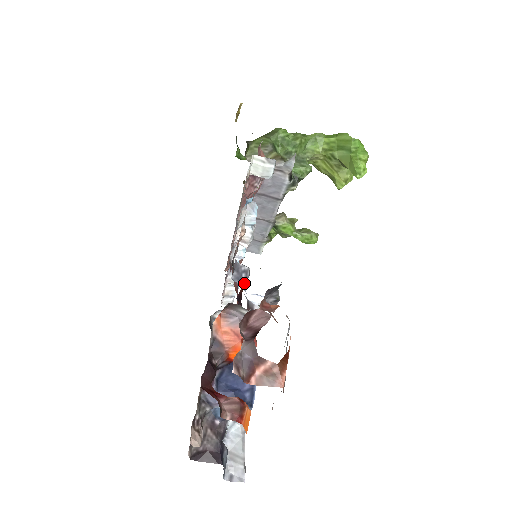
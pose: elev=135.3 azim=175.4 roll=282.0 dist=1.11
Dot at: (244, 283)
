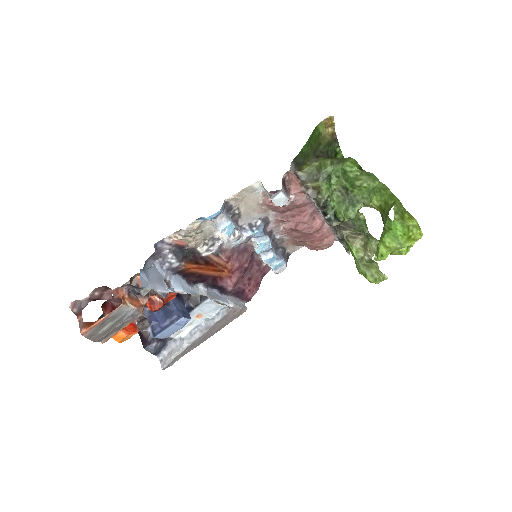
Dot at: (167, 269)
